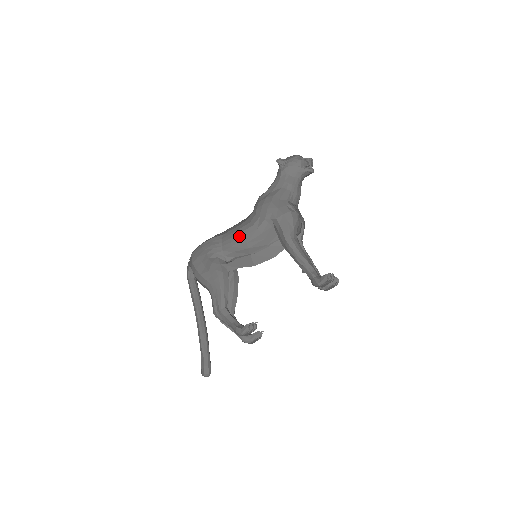
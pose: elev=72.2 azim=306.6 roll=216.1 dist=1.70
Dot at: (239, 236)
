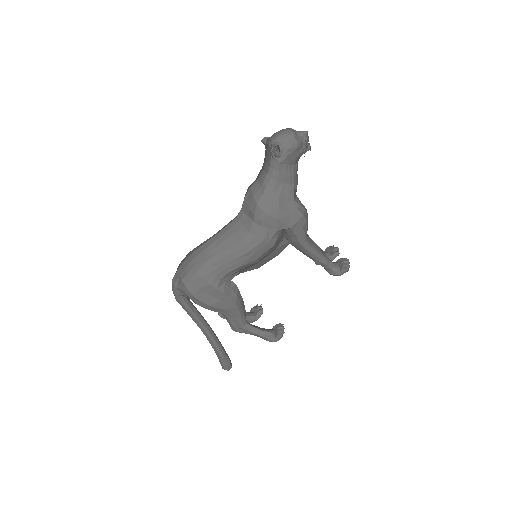
Dot at: (247, 255)
